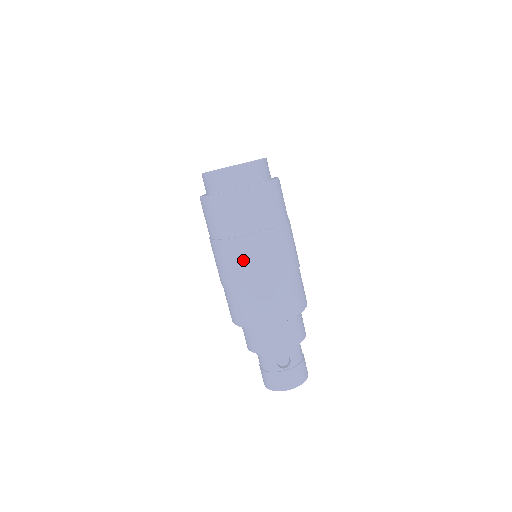
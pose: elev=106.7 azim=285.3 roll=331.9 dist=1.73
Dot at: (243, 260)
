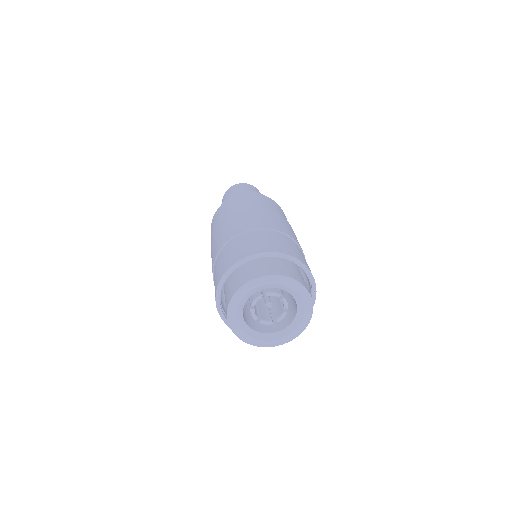
Dot at: occluded
